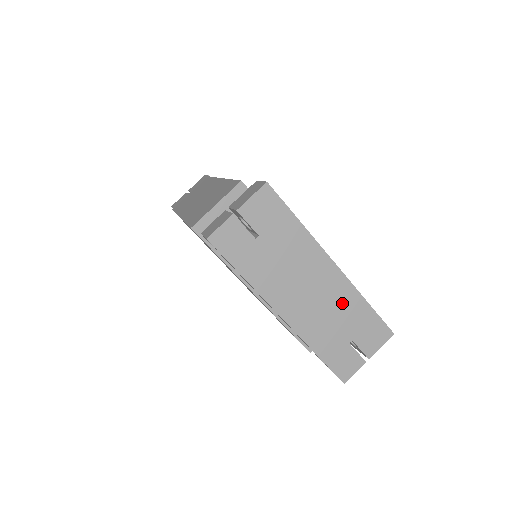
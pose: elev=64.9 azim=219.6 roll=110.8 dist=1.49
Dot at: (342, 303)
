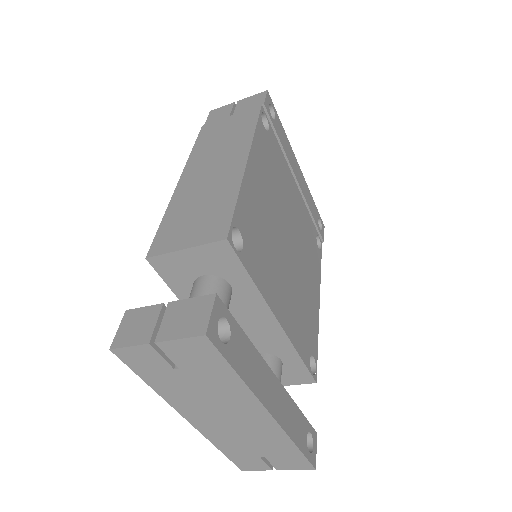
Dot at: (265, 437)
